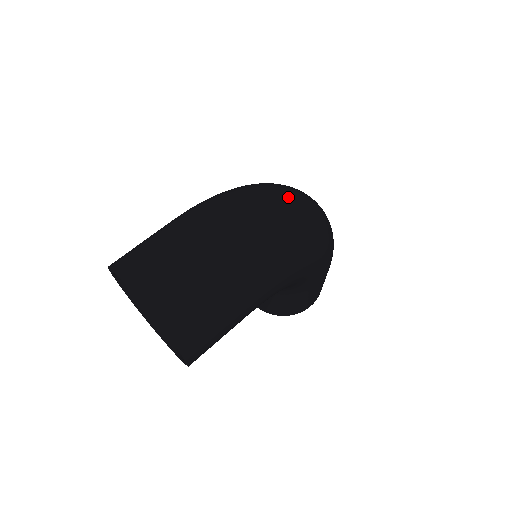
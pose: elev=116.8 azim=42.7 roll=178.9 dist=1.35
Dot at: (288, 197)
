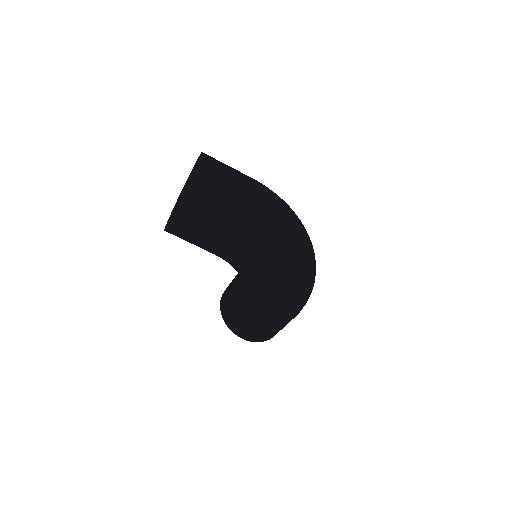
Dot at: (305, 239)
